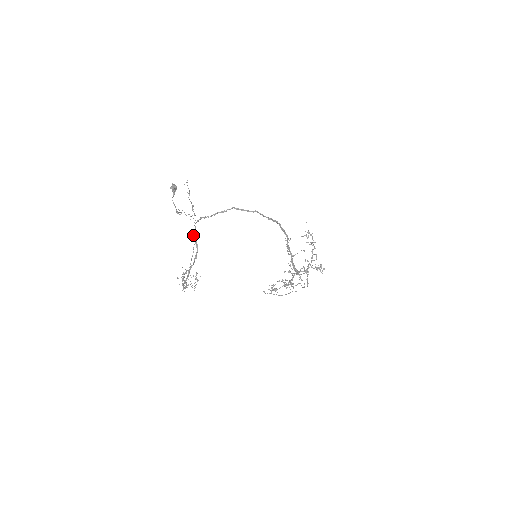
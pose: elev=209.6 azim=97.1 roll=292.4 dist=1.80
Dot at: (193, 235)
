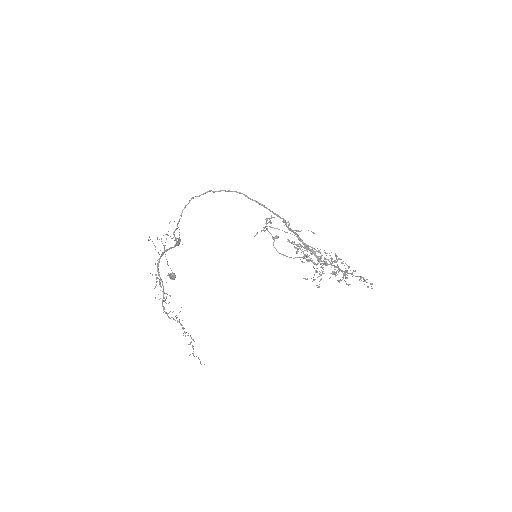
Dot at: occluded
